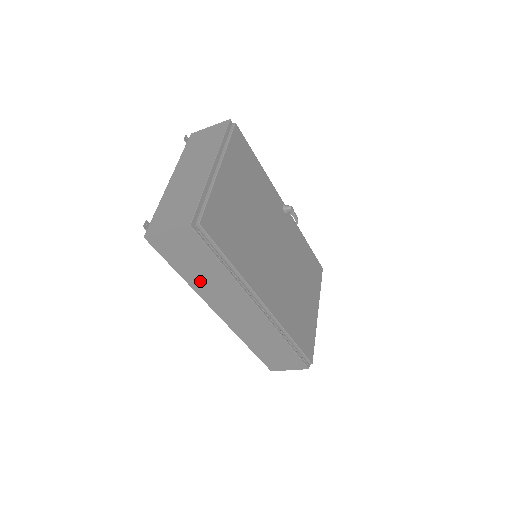
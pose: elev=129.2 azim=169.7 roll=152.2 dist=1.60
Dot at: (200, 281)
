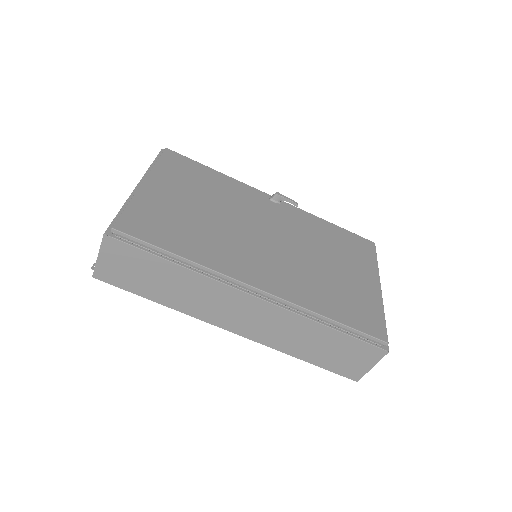
Dot at: (174, 297)
